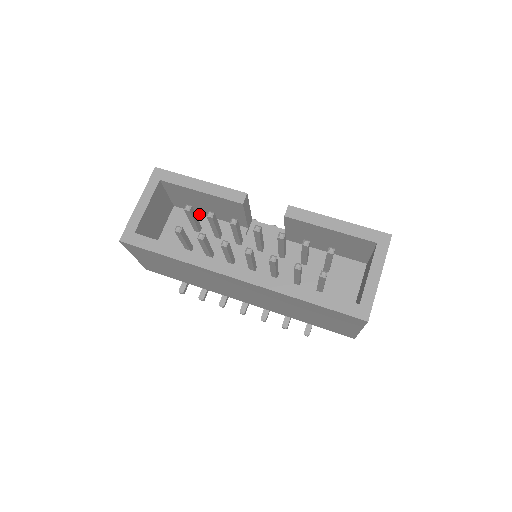
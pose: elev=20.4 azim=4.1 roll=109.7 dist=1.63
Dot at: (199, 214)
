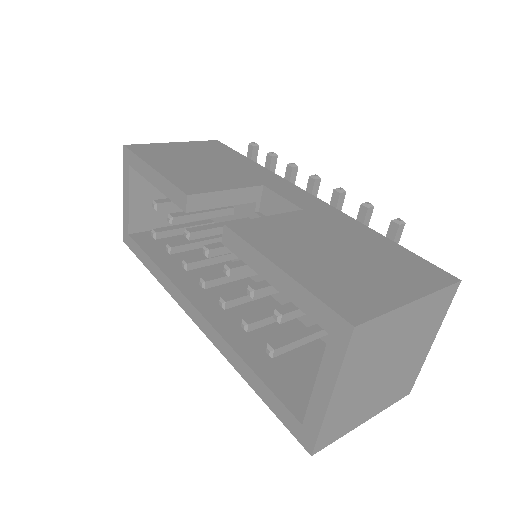
Dot at: occluded
